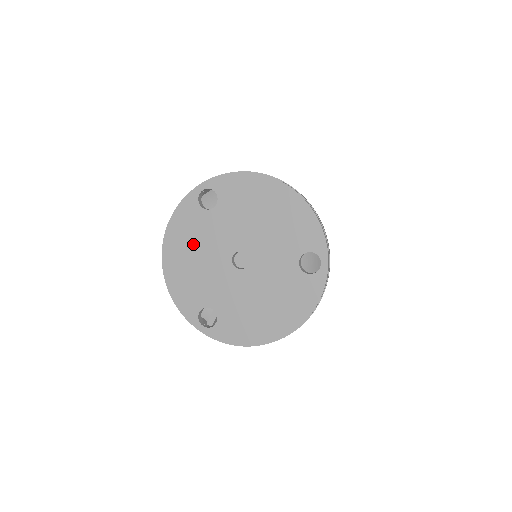
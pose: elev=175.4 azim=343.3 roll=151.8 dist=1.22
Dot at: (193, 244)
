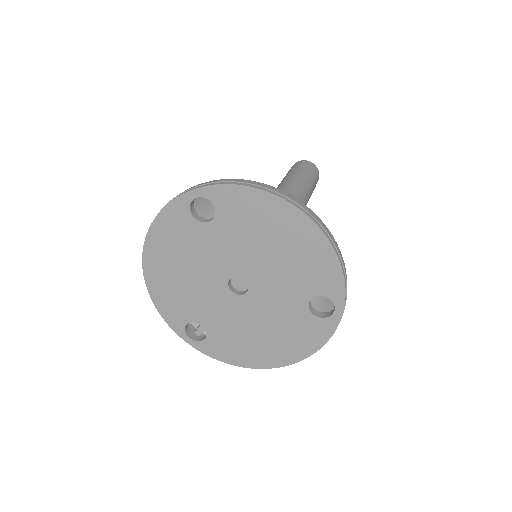
Dot at: (181, 256)
